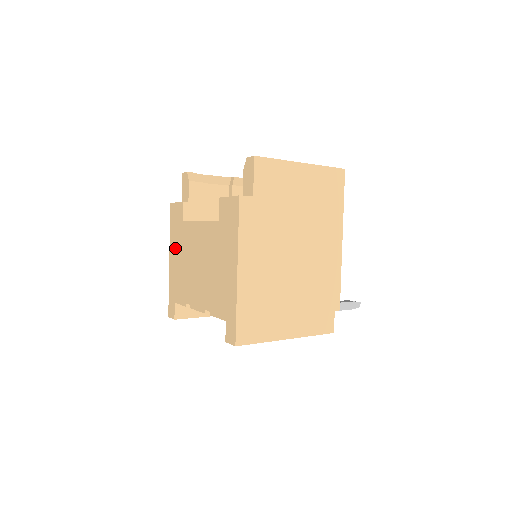
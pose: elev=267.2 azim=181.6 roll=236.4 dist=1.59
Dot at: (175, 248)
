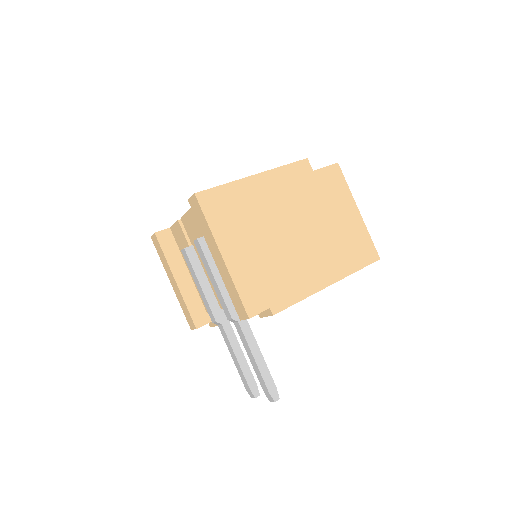
Dot at: occluded
